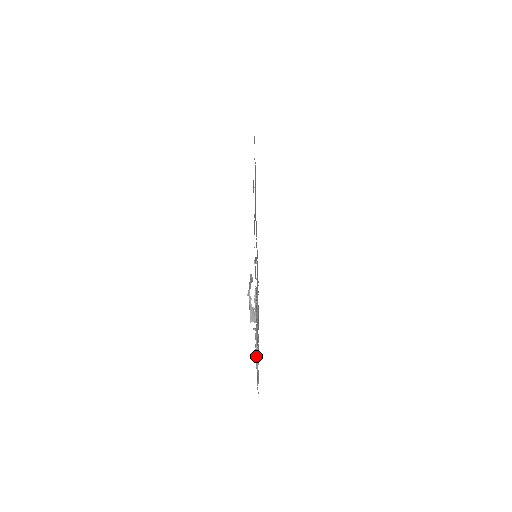
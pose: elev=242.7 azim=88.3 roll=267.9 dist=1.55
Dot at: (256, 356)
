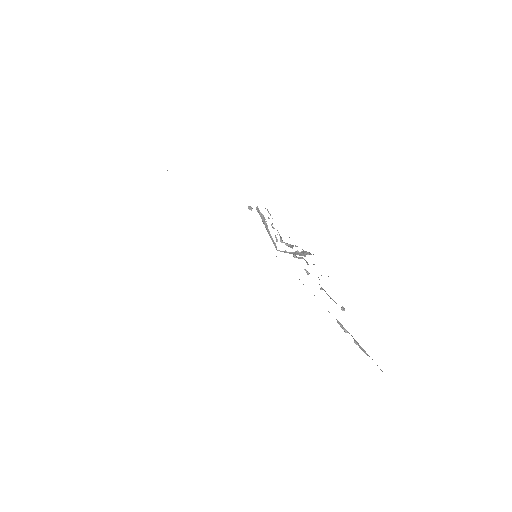
Dot at: (355, 342)
